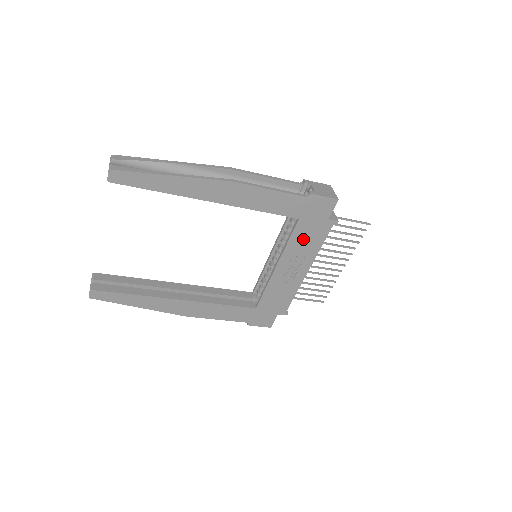
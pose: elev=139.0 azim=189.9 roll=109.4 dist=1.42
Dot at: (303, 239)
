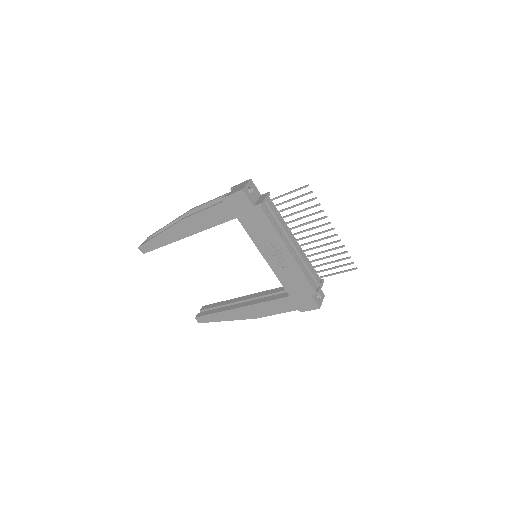
Dot at: (256, 229)
